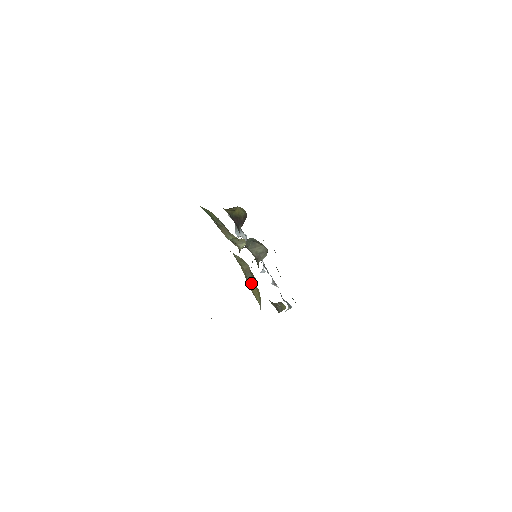
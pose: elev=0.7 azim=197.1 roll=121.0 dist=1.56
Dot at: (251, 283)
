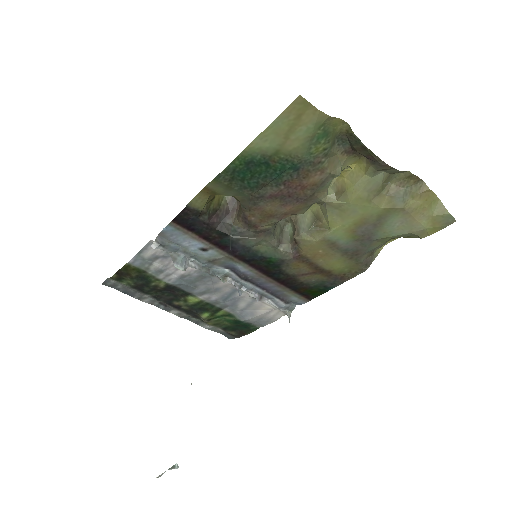
Dot at: (414, 196)
